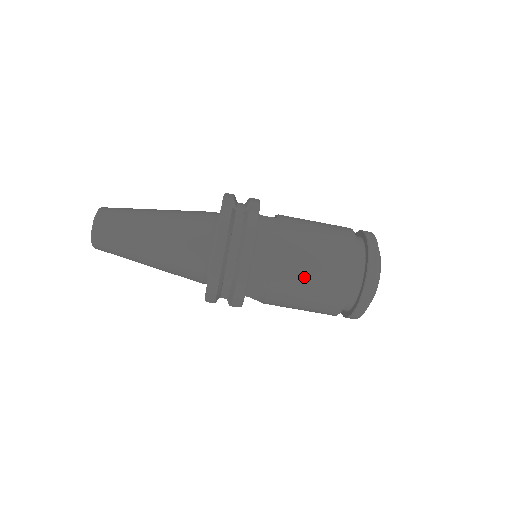
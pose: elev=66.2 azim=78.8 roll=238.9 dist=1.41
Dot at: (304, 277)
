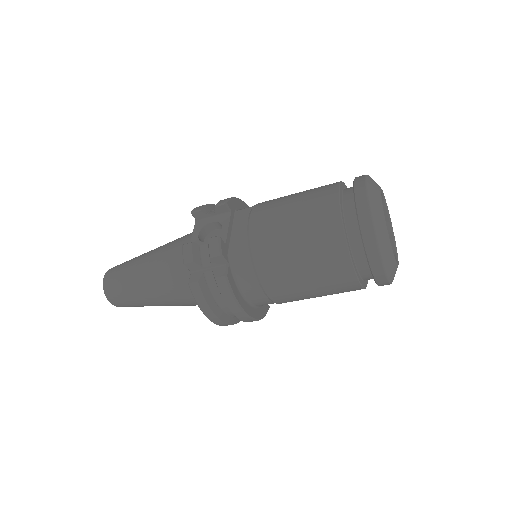
Dot at: (307, 297)
